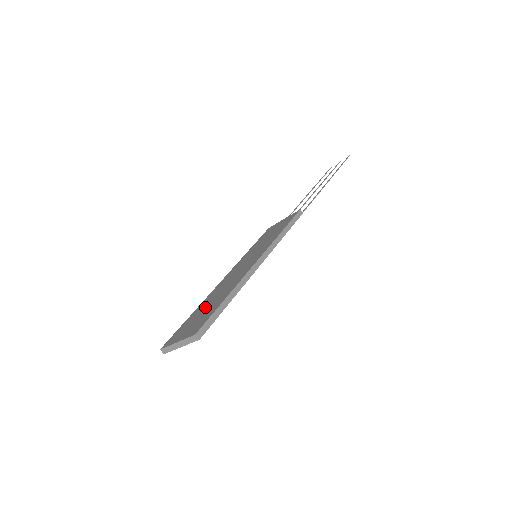
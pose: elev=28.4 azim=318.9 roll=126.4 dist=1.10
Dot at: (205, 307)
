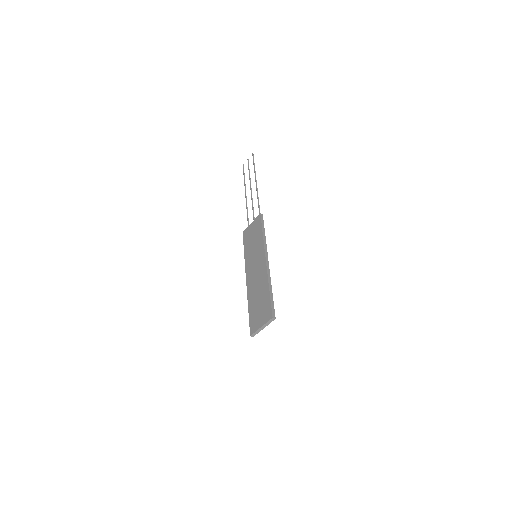
Dot at: (257, 301)
